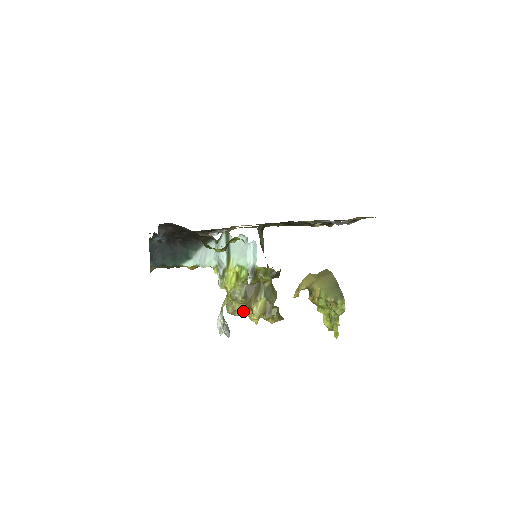
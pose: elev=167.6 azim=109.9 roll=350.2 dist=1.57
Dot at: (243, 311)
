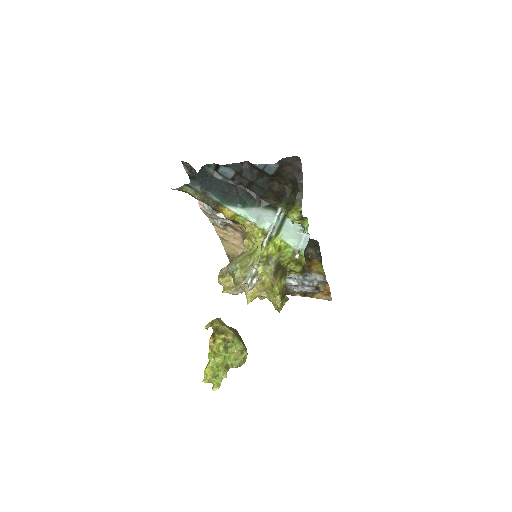
Dot at: occluded
